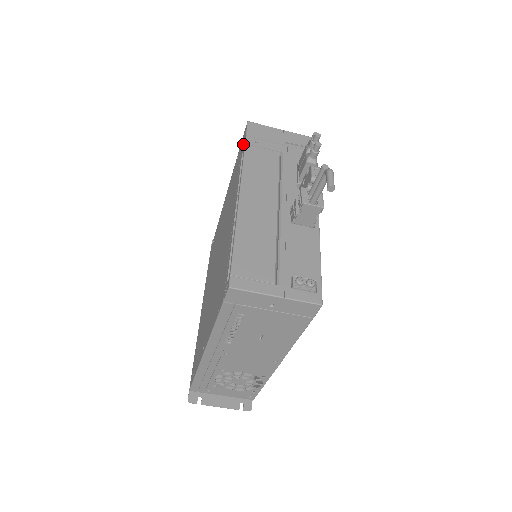
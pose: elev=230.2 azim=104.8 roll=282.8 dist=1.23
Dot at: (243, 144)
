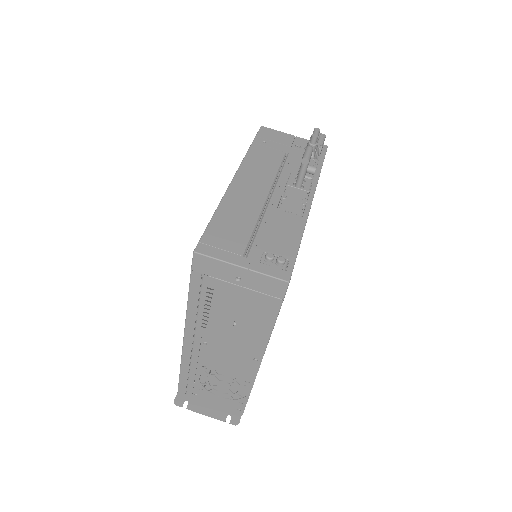
Dot at: occluded
